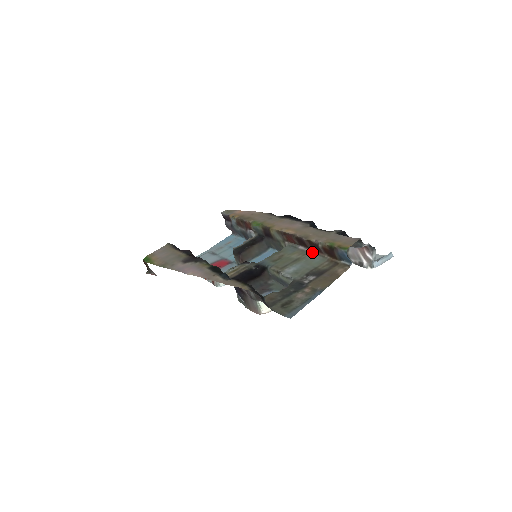
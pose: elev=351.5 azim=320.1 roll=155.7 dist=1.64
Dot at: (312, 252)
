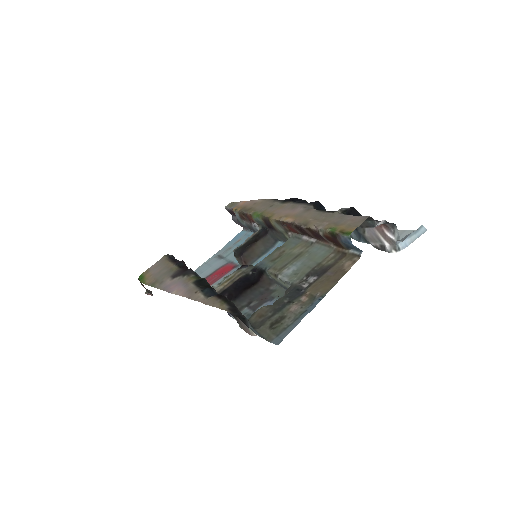
Dot at: (316, 242)
